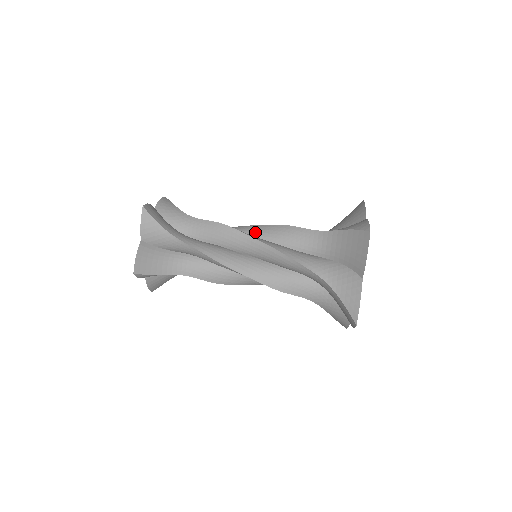
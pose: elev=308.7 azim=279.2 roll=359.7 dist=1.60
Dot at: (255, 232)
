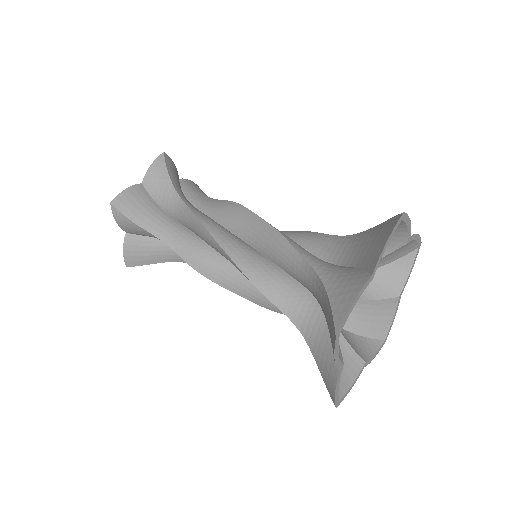
Dot at: (249, 230)
